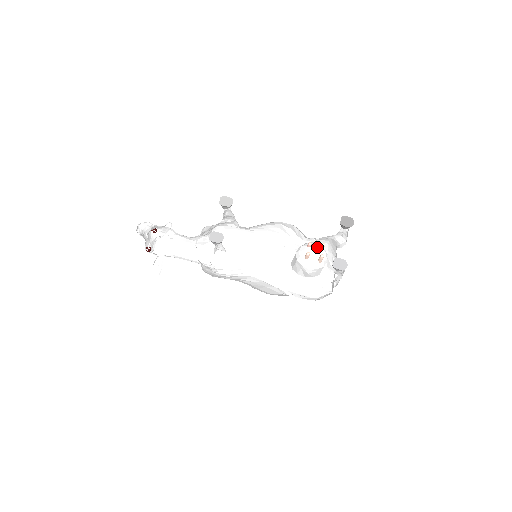
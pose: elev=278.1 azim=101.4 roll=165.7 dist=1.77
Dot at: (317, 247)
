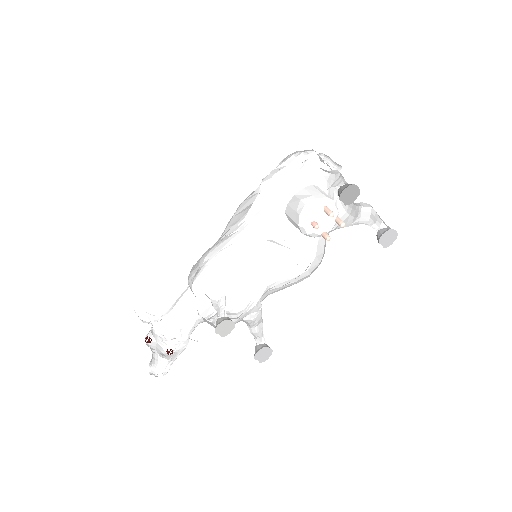
Dot at: (322, 216)
